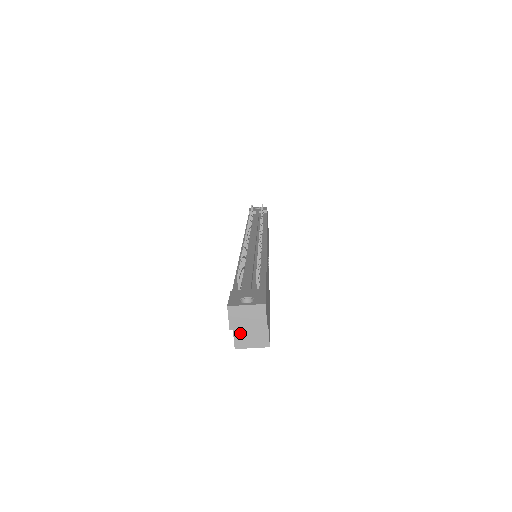
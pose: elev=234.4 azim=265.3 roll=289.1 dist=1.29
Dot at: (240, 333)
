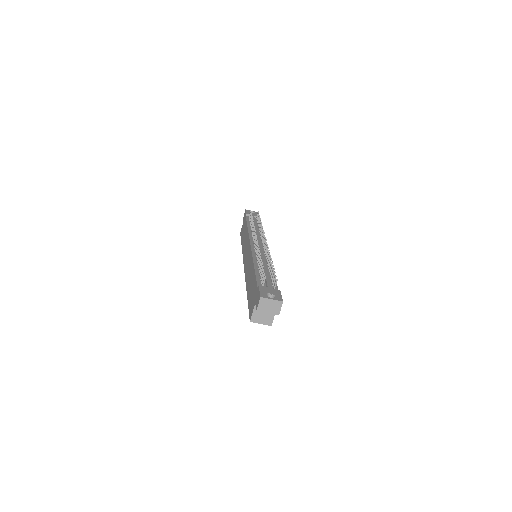
Dot at: (257, 313)
